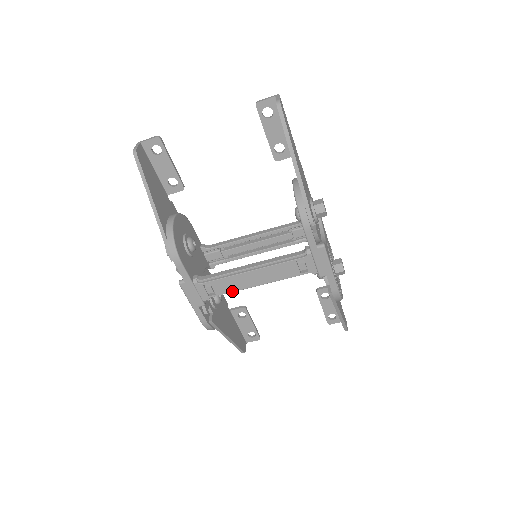
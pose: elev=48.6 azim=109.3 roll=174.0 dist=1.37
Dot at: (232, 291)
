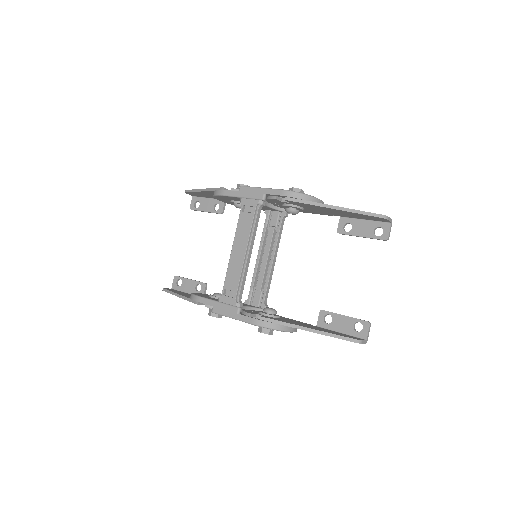
Dot at: (239, 276)
